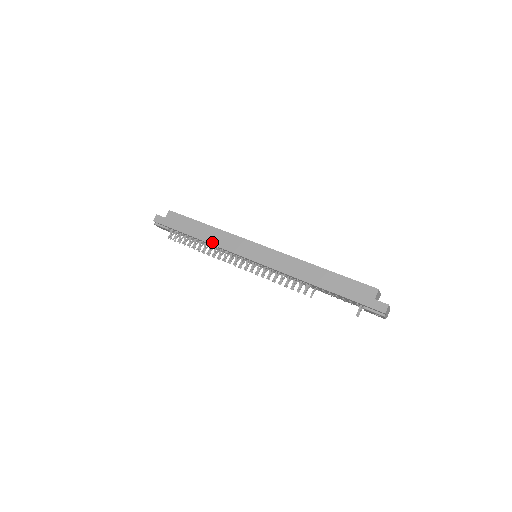
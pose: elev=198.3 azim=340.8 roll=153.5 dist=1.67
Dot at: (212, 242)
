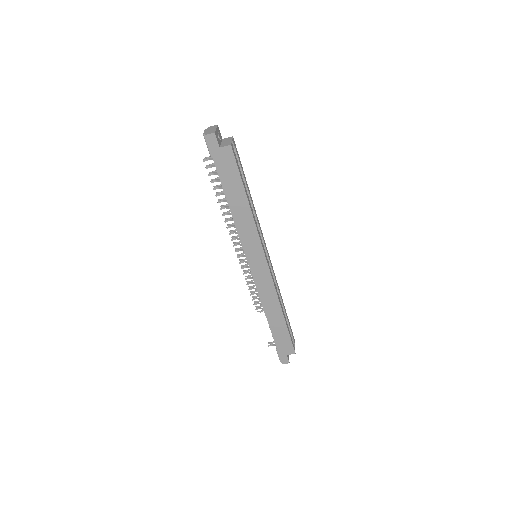
Dot at: (236, 221)
